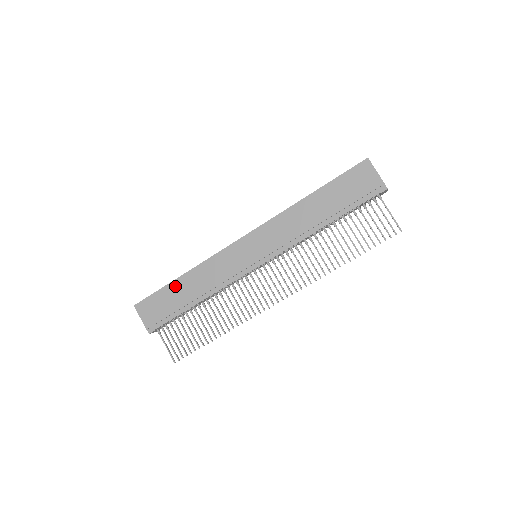
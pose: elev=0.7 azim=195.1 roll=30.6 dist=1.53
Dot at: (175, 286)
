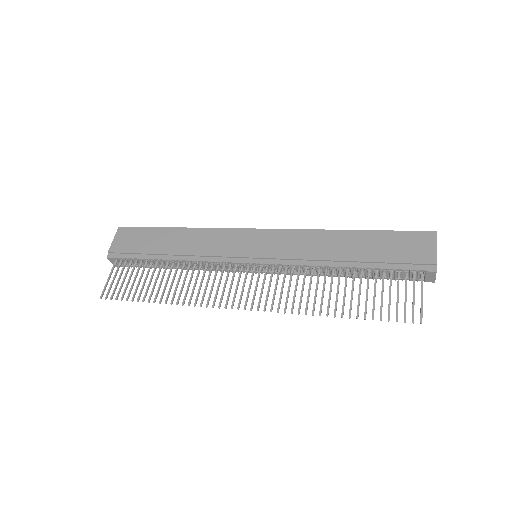
Dot at: (165, 232)
